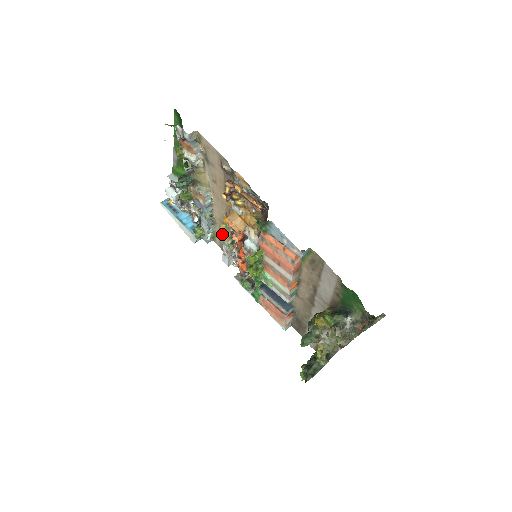
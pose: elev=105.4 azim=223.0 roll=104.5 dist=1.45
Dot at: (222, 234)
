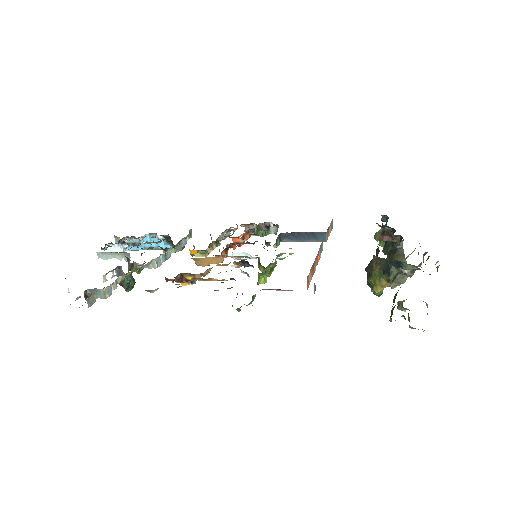
Dot at: occluded
